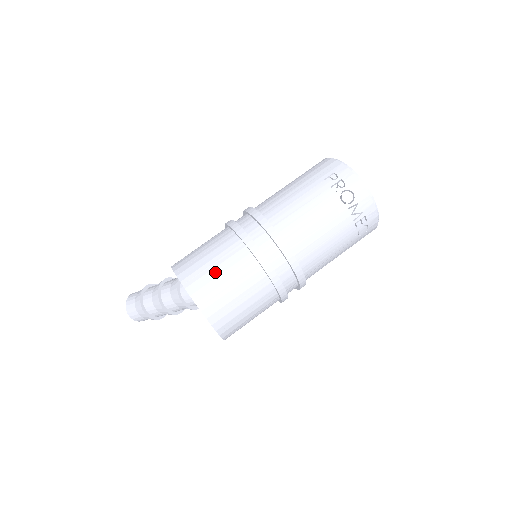
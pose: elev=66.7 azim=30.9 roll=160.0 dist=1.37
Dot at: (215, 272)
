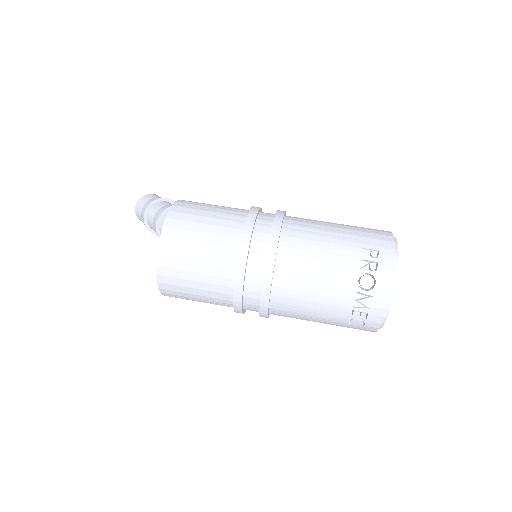
Dot at: (197, 236)
